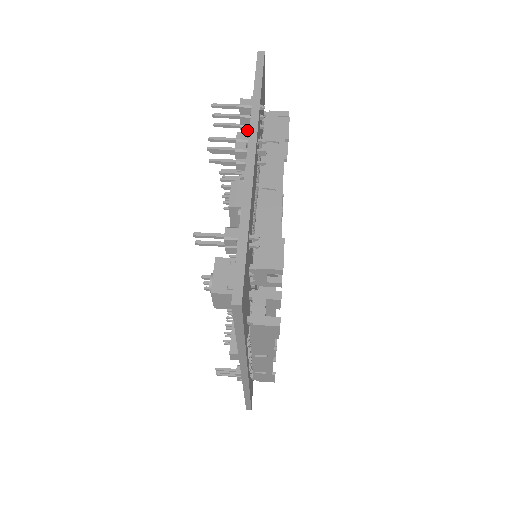
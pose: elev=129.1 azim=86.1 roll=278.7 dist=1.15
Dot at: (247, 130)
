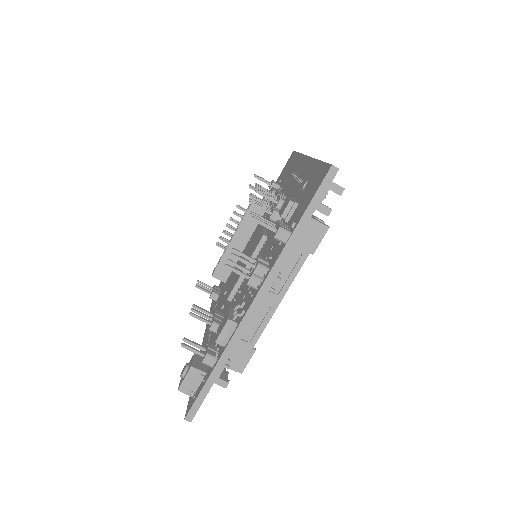
Dot at: occluded
